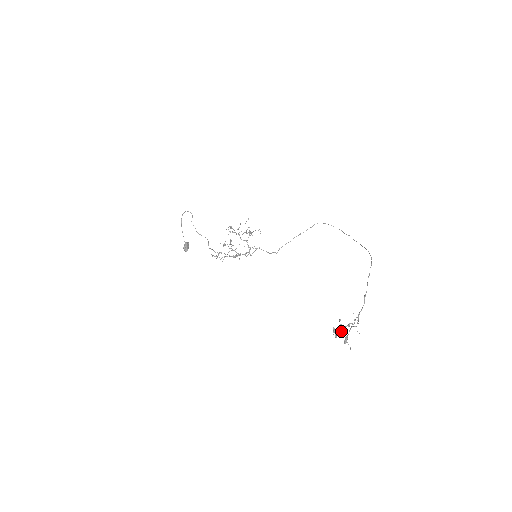
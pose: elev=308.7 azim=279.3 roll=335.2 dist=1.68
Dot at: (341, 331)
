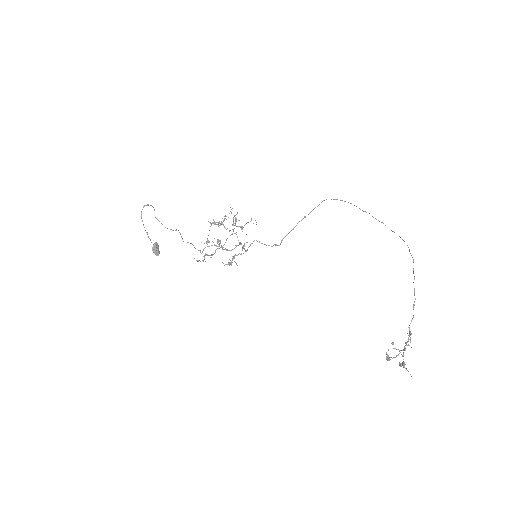
Dot at: (396, 356)
